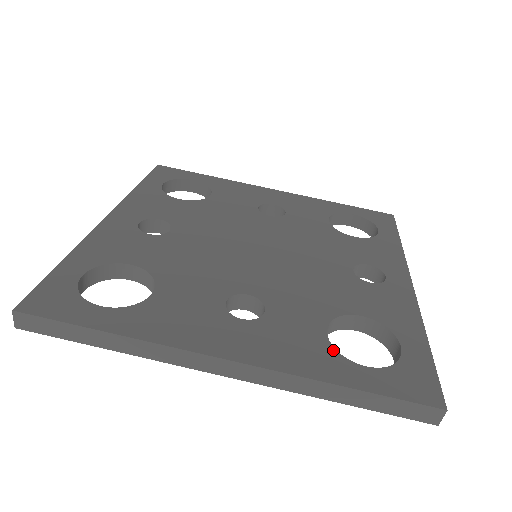
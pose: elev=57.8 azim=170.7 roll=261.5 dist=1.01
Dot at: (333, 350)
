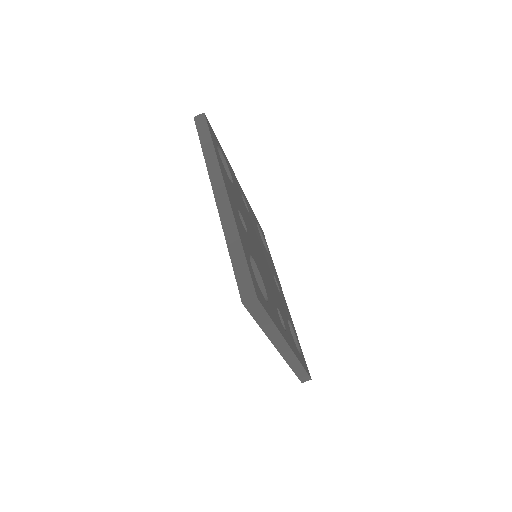
Dot at: (249, 253)
